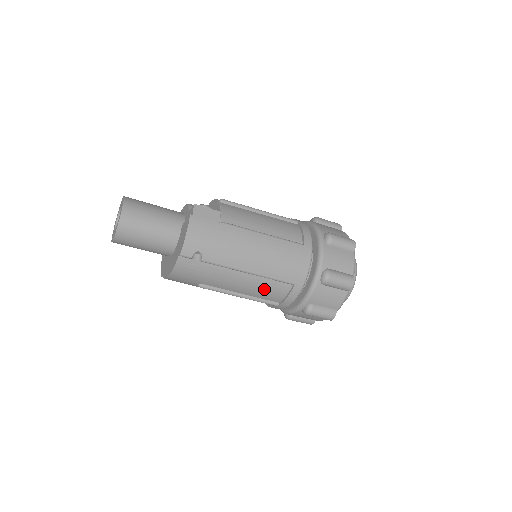
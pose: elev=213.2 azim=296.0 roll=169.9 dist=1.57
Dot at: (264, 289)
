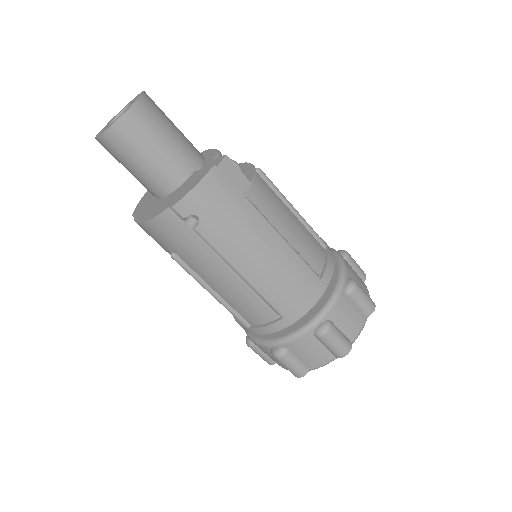
Dot at: (245, 302)
